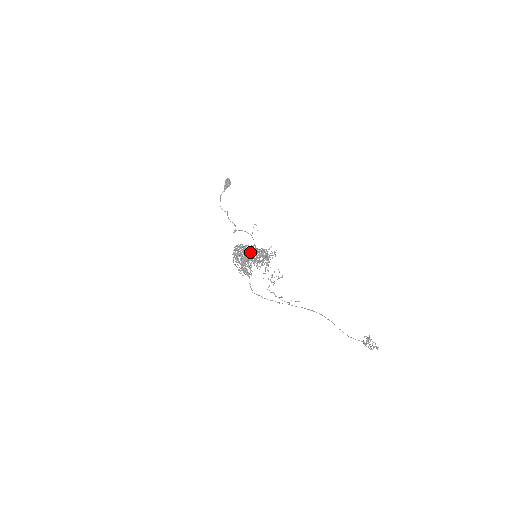
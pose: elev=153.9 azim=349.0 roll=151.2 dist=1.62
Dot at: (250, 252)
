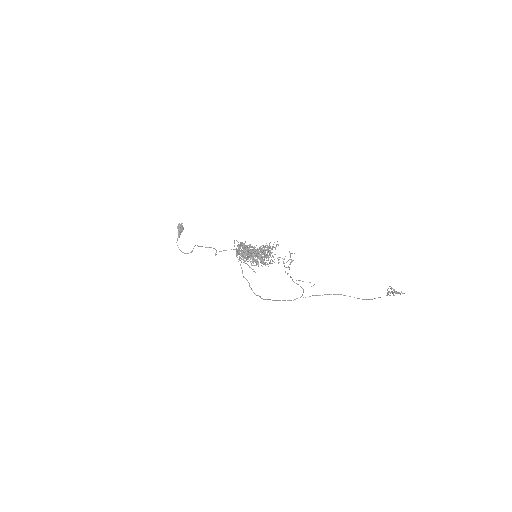
Dot at: occluded
